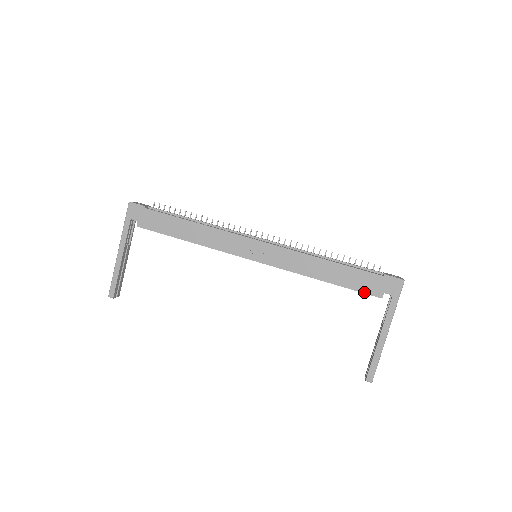
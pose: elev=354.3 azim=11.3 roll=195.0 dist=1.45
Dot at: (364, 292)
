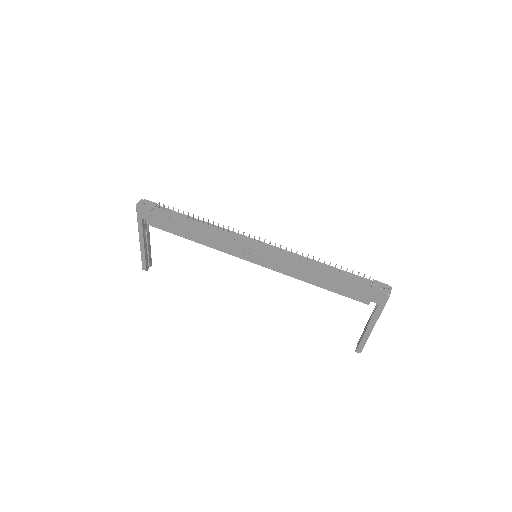
Dot at: (352, 298)
